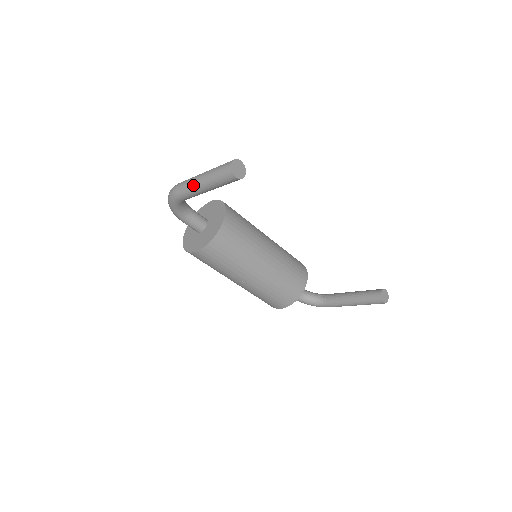
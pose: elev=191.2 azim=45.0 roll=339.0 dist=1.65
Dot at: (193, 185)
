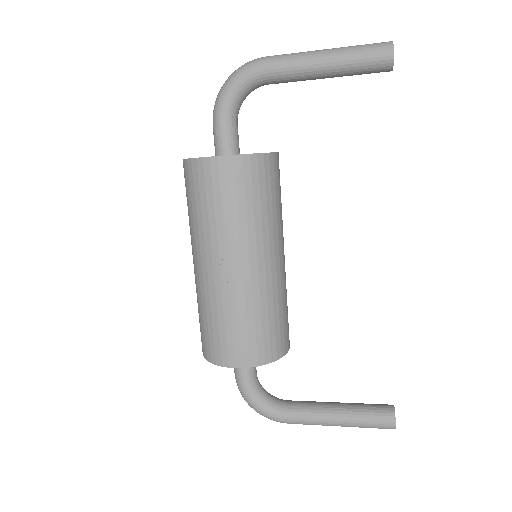
Dot at: (308, 53)
